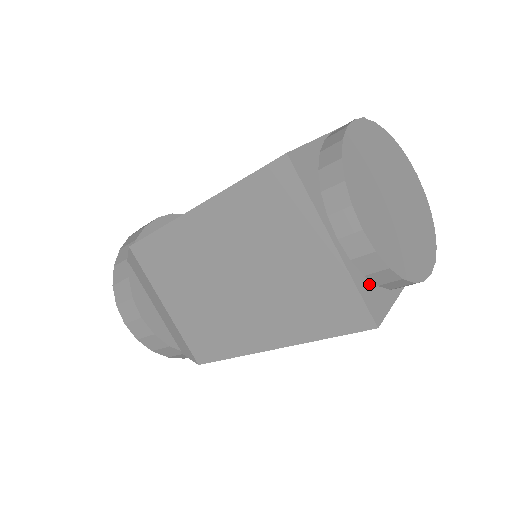
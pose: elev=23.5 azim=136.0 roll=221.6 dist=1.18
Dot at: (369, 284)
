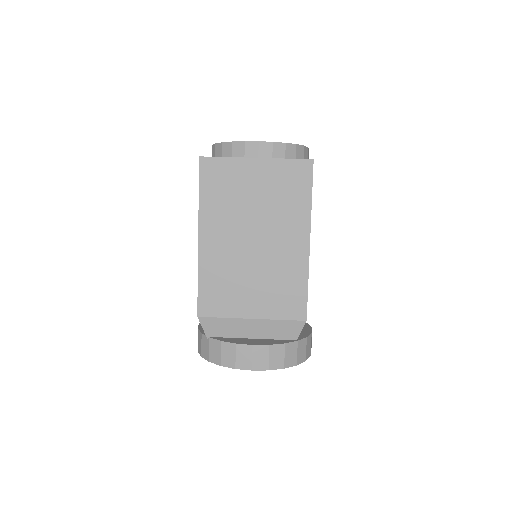
Dot at: occluded
